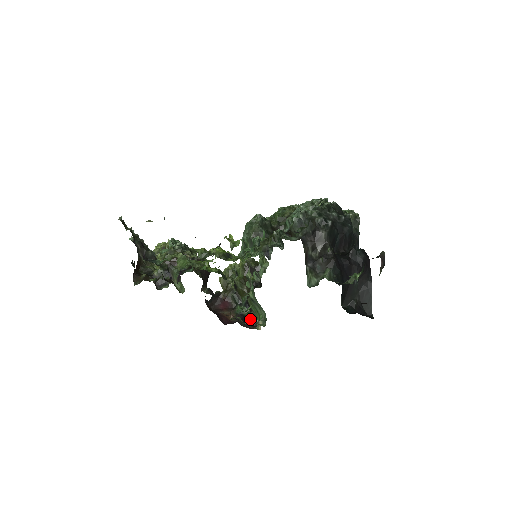
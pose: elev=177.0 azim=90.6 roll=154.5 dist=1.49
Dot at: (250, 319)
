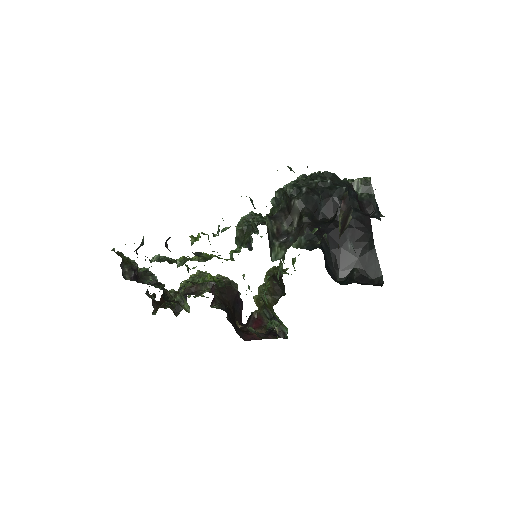
Dot at: occluded
